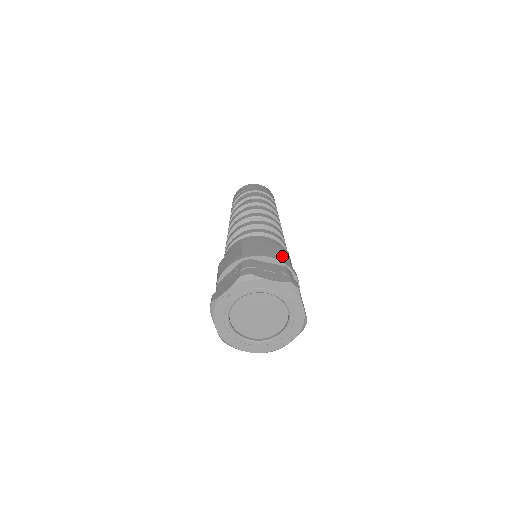
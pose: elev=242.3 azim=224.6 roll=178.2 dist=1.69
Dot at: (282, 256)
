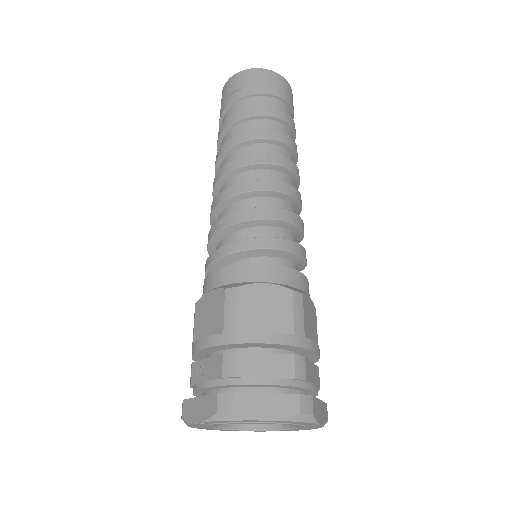
Dot at: (290, 323)
